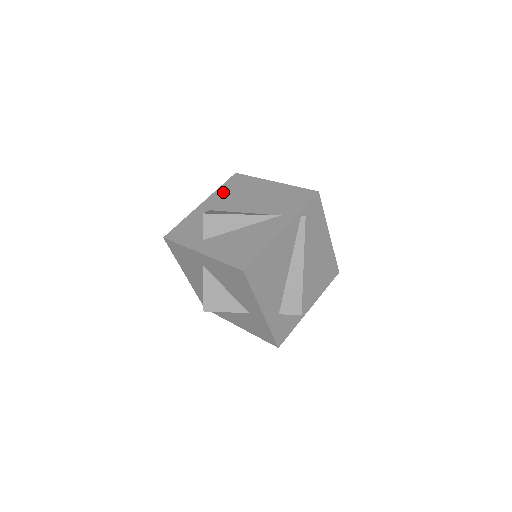
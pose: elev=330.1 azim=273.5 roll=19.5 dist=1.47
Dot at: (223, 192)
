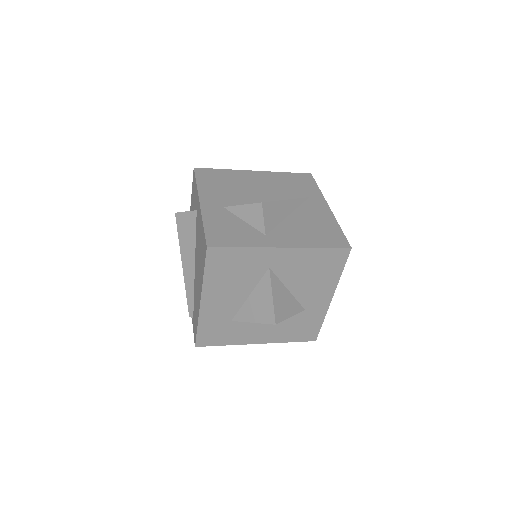
Dot at: (211, 187)
